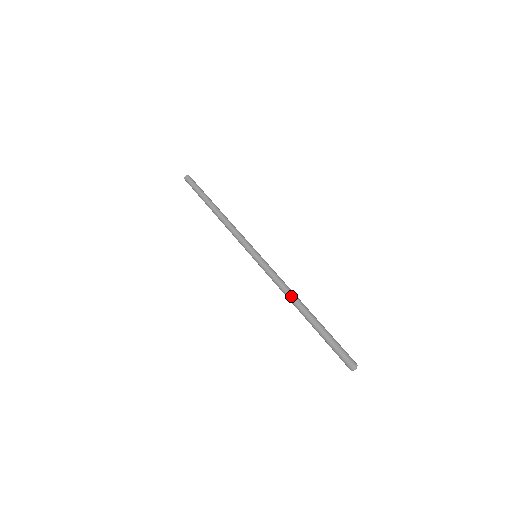
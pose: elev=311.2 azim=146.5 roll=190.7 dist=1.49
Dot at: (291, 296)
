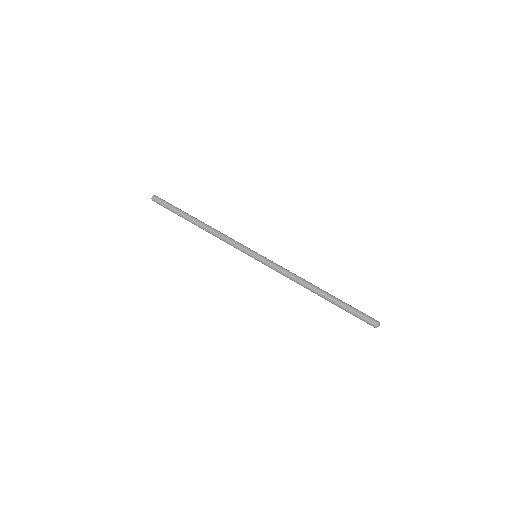
Dot at: (305, 280)
